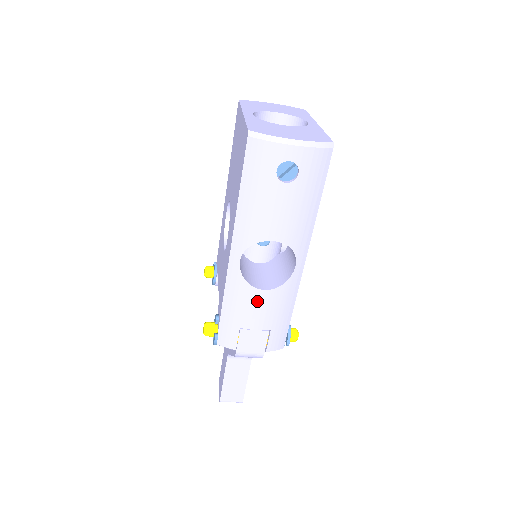
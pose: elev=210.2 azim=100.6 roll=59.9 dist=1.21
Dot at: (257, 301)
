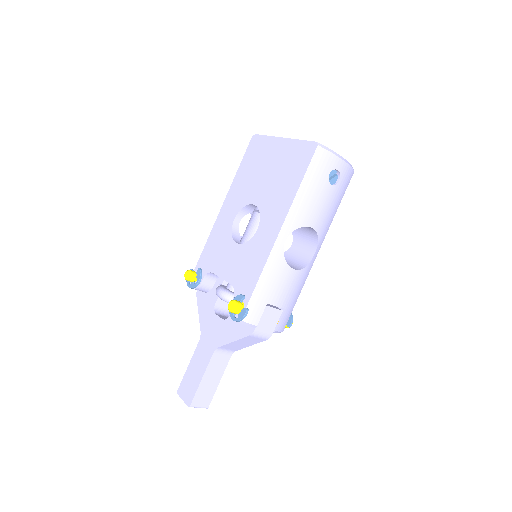
Dot at: (287, 279)
